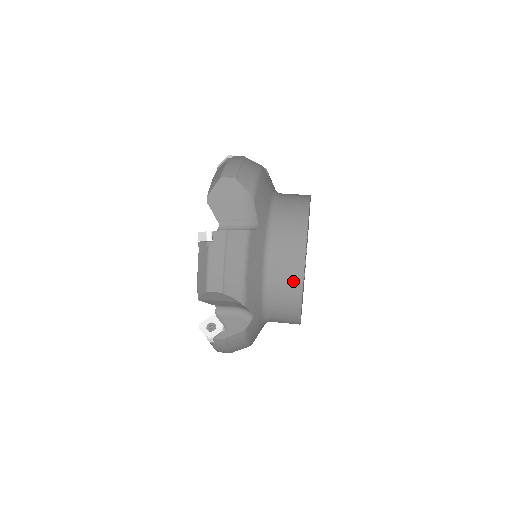
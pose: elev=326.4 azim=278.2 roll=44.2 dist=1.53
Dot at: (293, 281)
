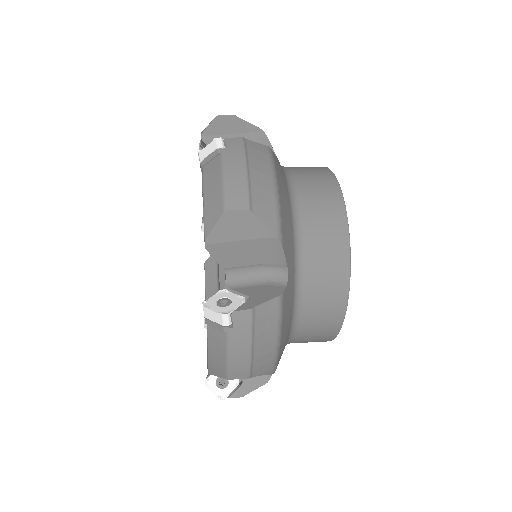
Dot at: (335, 225)
